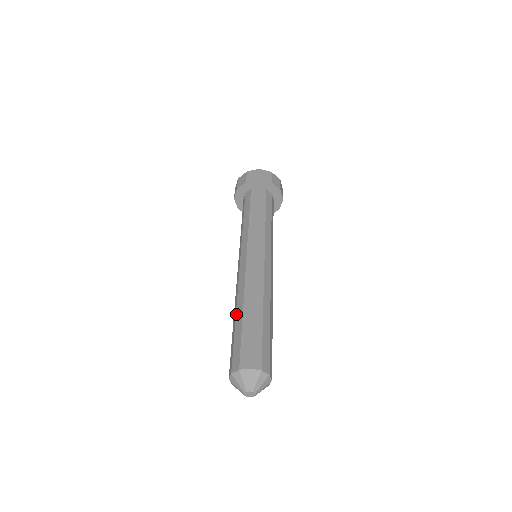
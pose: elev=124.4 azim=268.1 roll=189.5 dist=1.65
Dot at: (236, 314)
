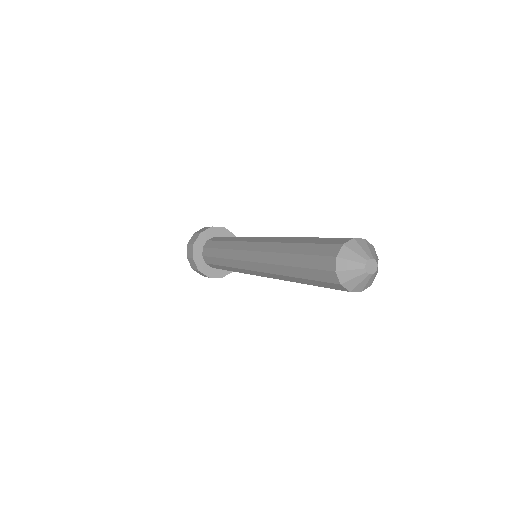
Dot at: (287, 252)
